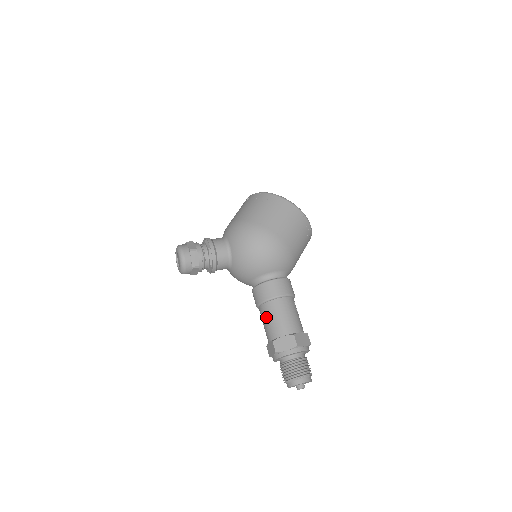
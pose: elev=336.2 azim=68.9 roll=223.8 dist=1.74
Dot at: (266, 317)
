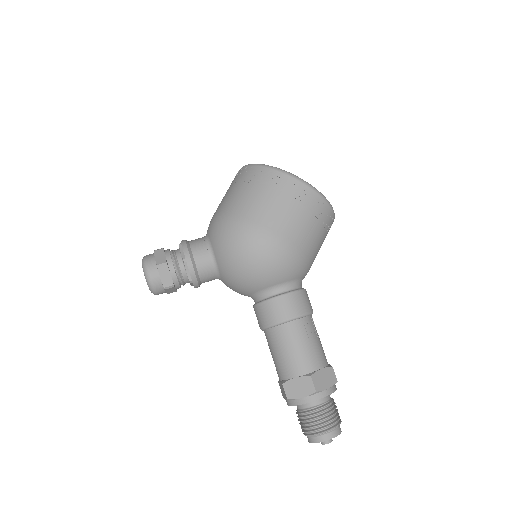
Dot at: (272, 348)
